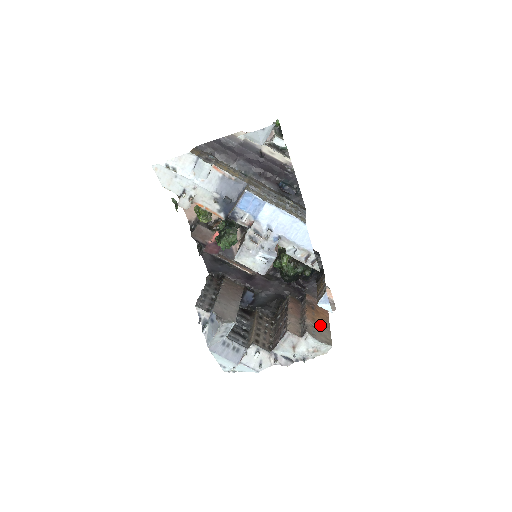
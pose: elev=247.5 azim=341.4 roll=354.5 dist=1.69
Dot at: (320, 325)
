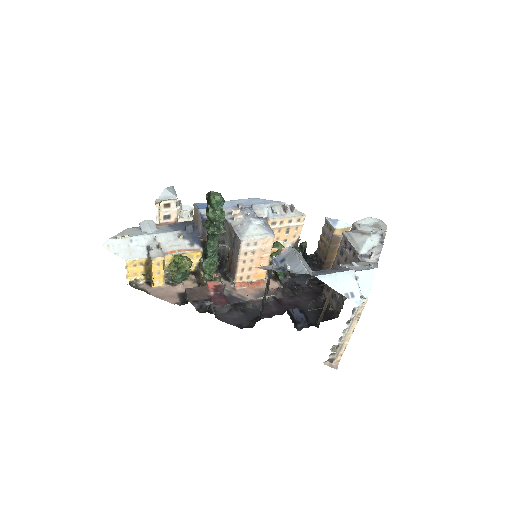
Dot at: occluded
